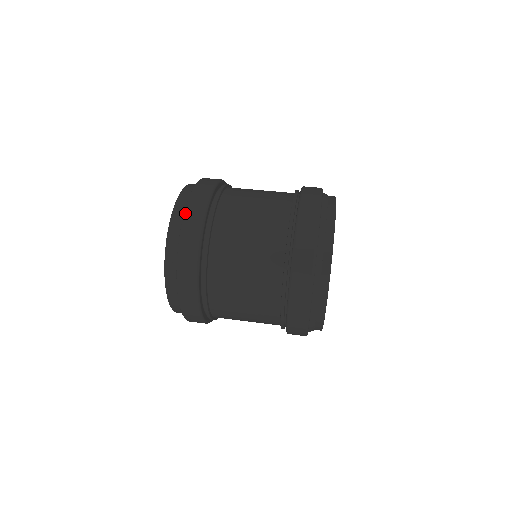
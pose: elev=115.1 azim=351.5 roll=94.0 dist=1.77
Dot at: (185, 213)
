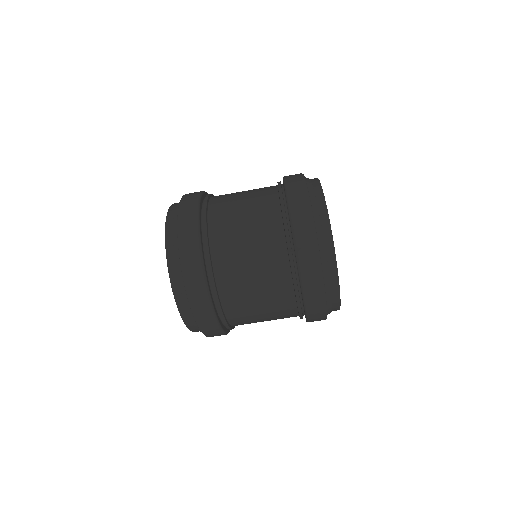
Dot at: (180, 202)
